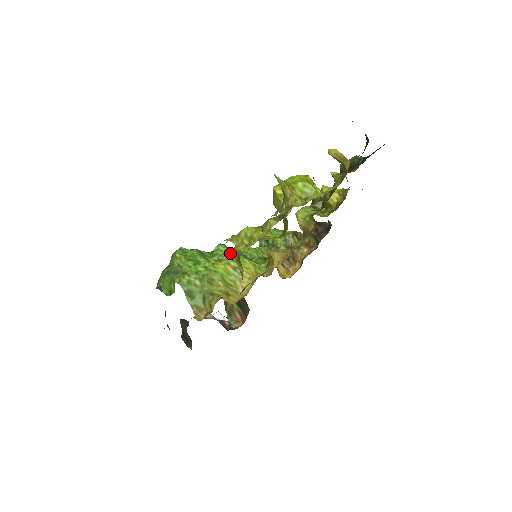
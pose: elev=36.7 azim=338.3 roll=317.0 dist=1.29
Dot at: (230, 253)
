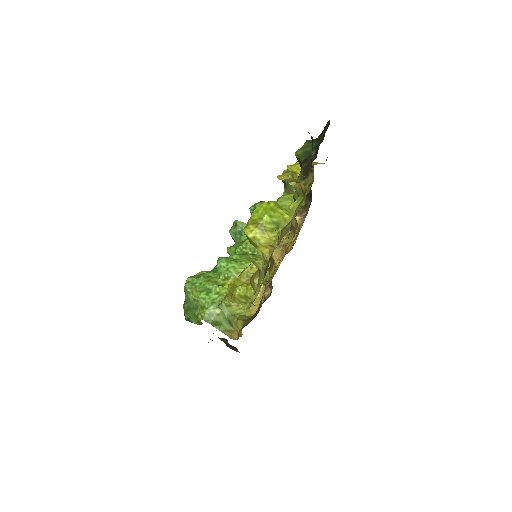
Dot at: (232, 266)
